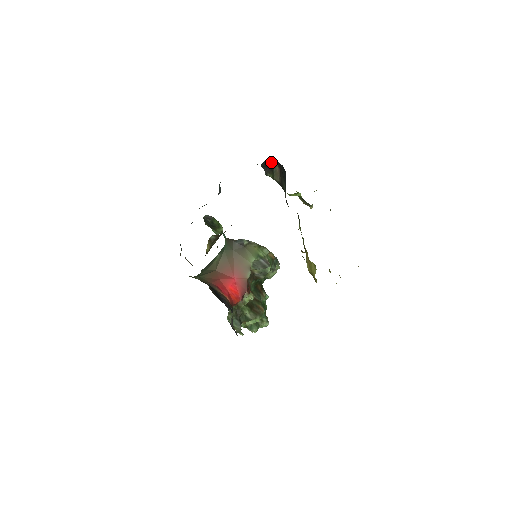
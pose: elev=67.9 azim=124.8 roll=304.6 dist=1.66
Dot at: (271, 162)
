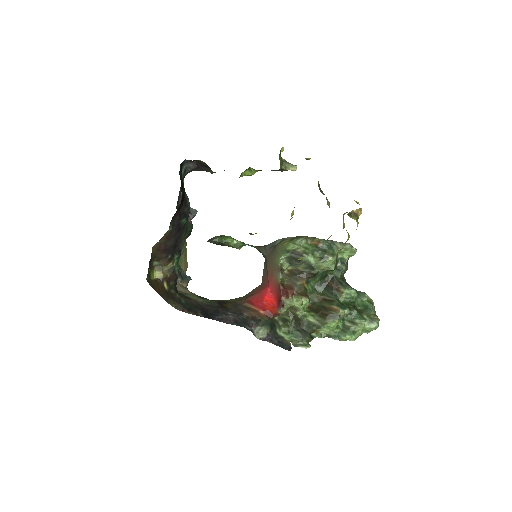
Dot at: (196, 162)
